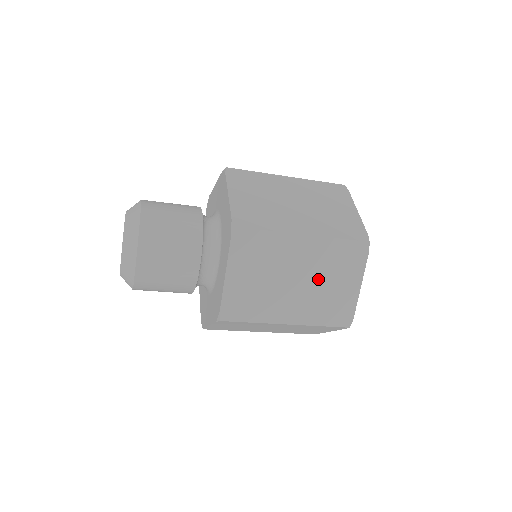
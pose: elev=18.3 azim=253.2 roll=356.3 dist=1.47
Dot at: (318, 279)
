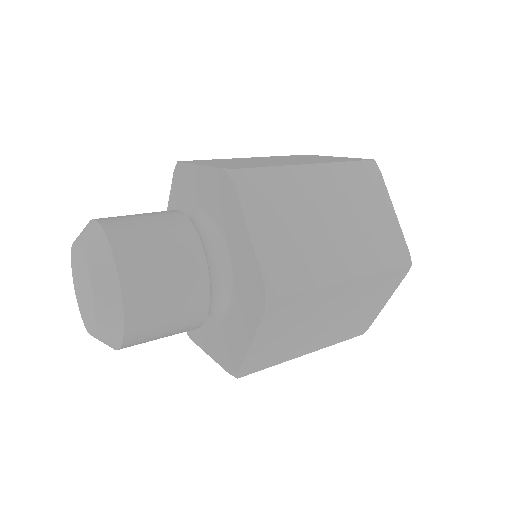
Dot at: occluded
